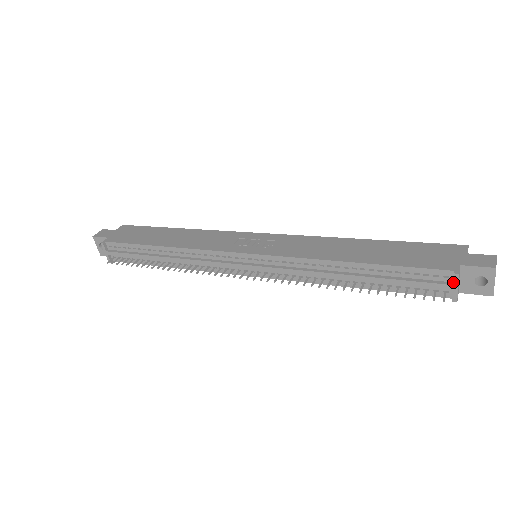
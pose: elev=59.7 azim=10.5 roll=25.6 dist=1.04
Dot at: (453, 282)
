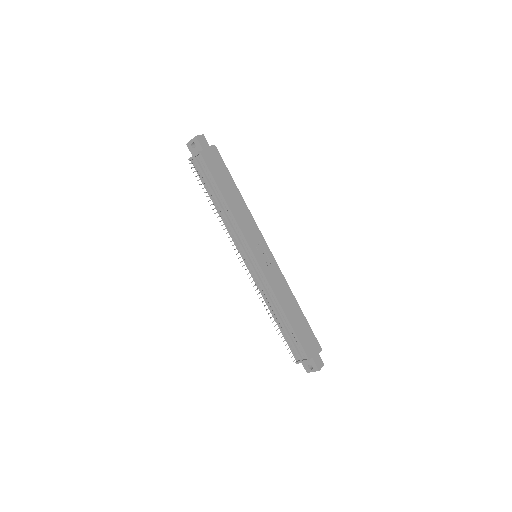
Dot at: (304, 360)
